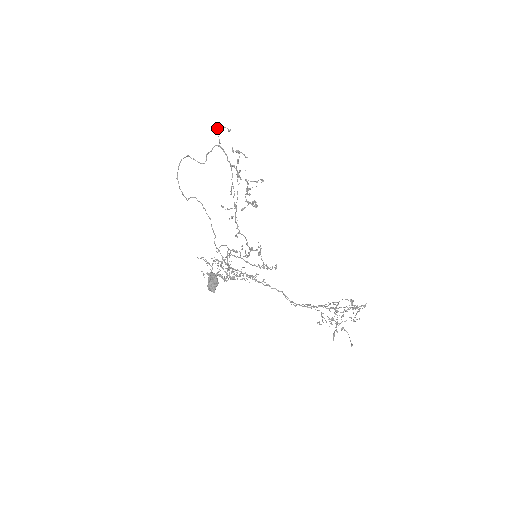
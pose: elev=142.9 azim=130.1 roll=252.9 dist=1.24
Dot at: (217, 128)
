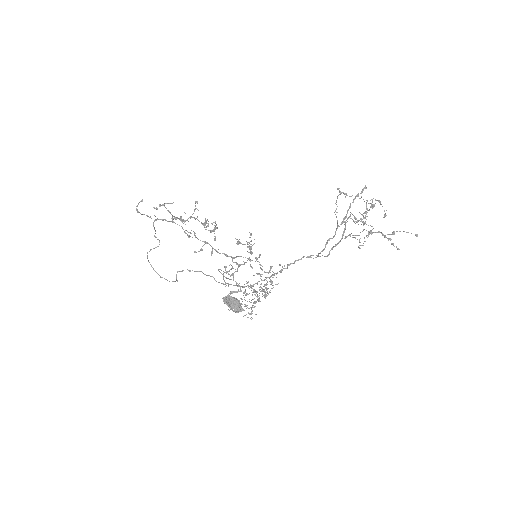
Dot at: (136, 210)
